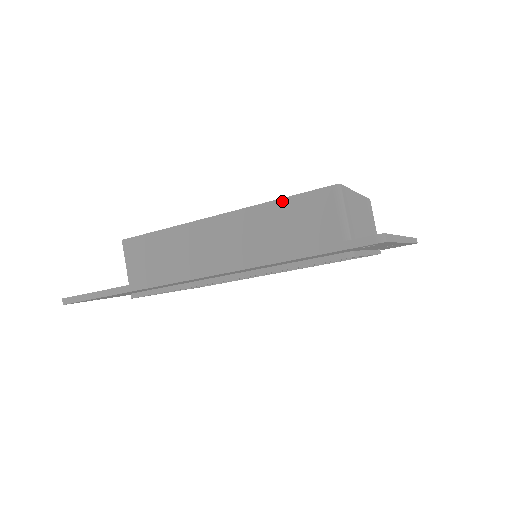
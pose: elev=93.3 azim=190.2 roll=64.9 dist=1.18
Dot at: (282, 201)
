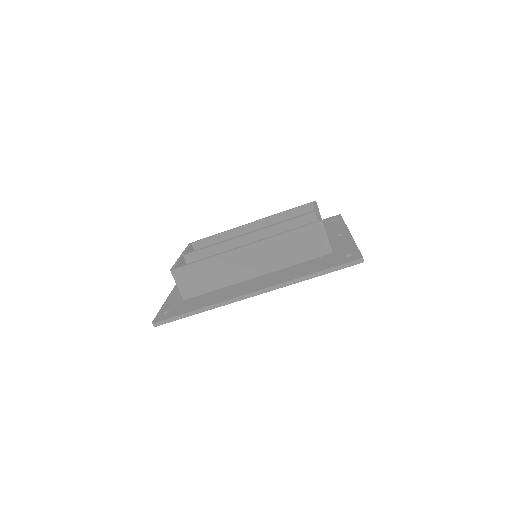
Dot at: (288, 234)
